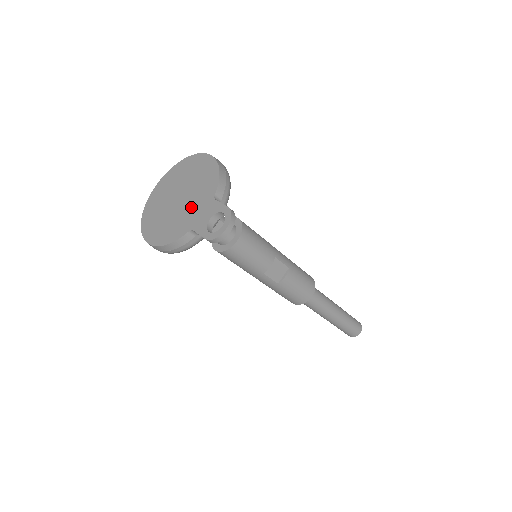
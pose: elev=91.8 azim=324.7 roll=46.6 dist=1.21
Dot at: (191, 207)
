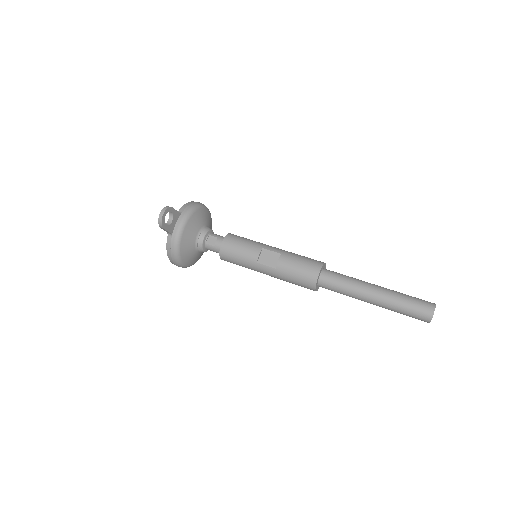
Dot at: occluded
